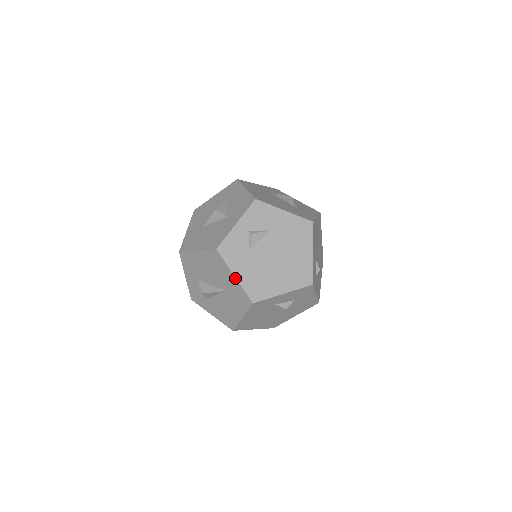
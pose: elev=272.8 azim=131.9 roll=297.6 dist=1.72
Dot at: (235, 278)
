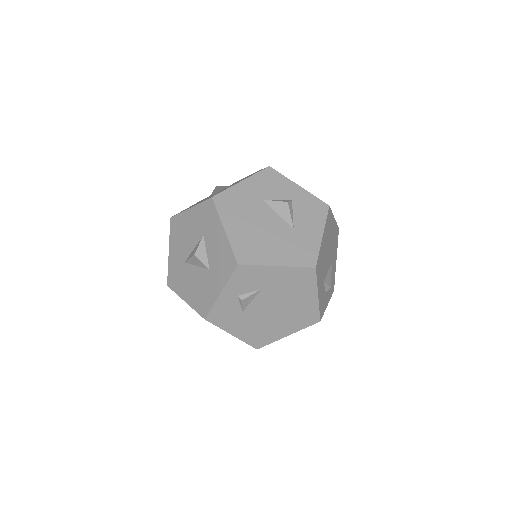
Dot at: occluded
